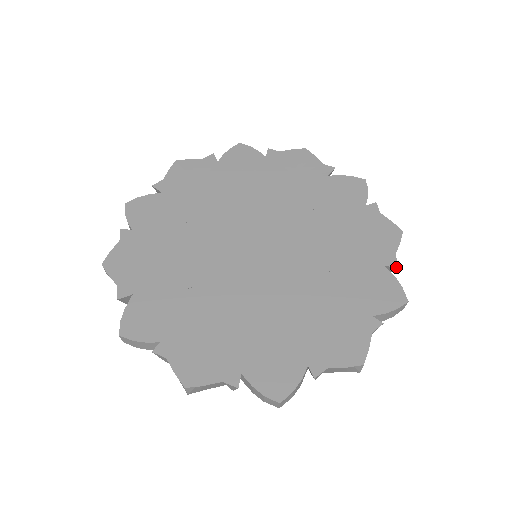
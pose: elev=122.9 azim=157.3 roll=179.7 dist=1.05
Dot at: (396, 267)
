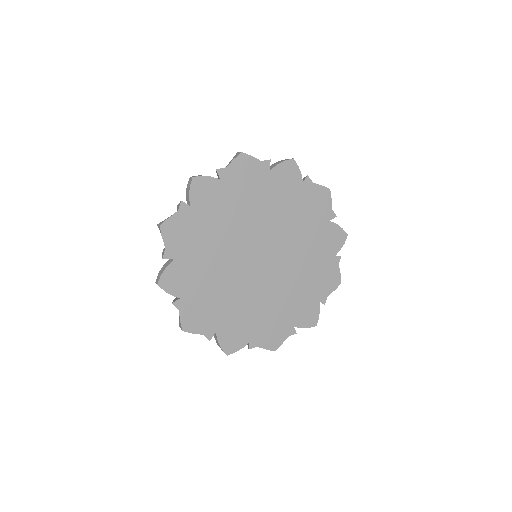
Dot at: occluded
